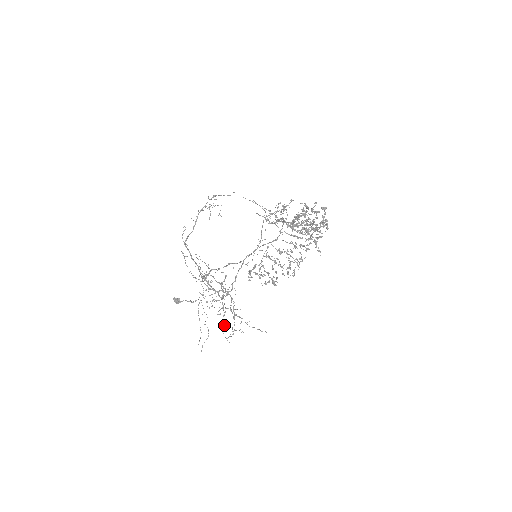
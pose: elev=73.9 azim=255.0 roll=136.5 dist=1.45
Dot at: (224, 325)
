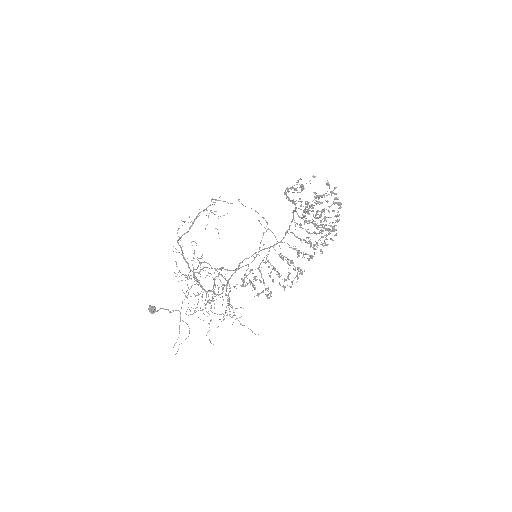
Dot at: (209, 324)
